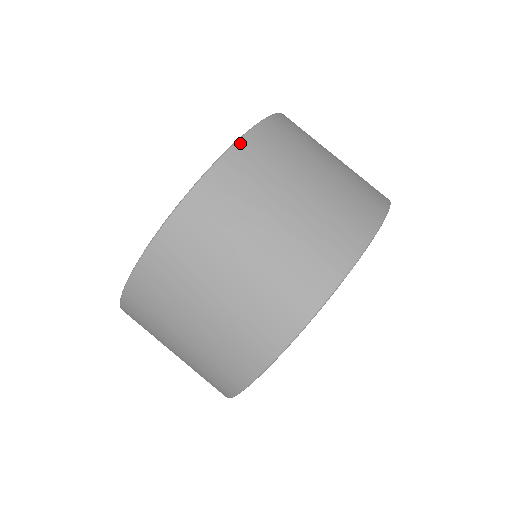
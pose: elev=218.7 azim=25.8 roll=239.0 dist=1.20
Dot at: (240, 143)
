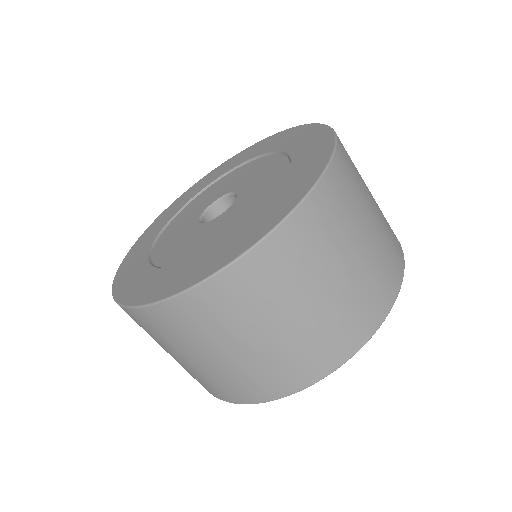
Dot at: (276, 233)
